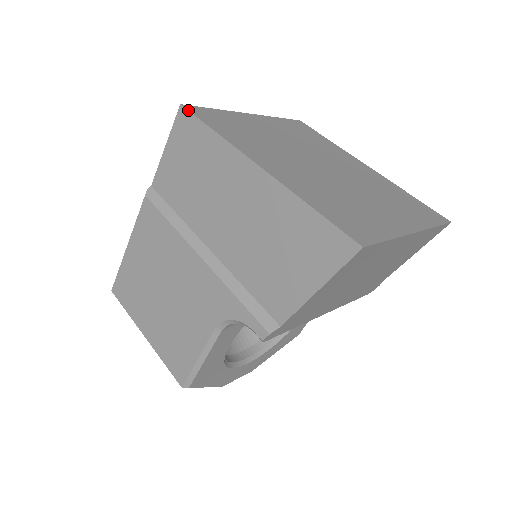
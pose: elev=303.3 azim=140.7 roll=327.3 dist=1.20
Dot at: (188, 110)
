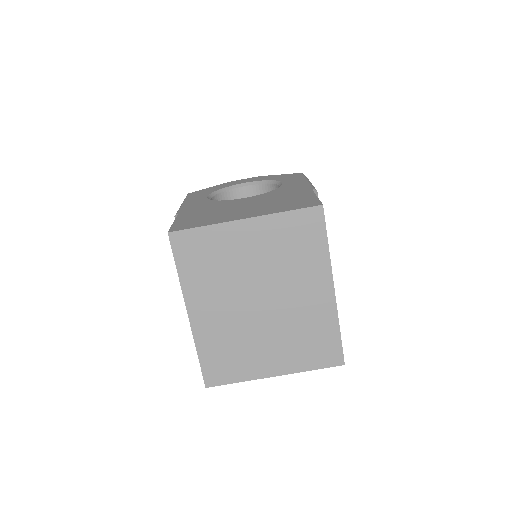
Dot at: (170, 242)
